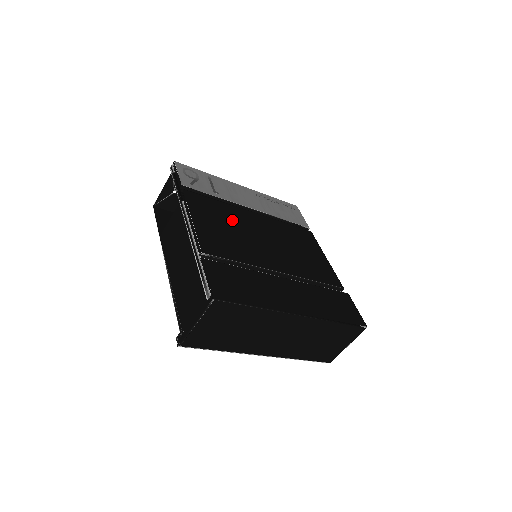
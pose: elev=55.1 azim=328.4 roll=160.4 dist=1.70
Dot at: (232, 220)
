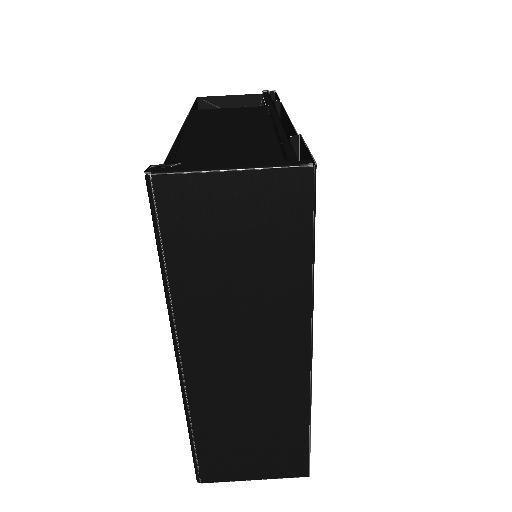
Dot at: occluded
